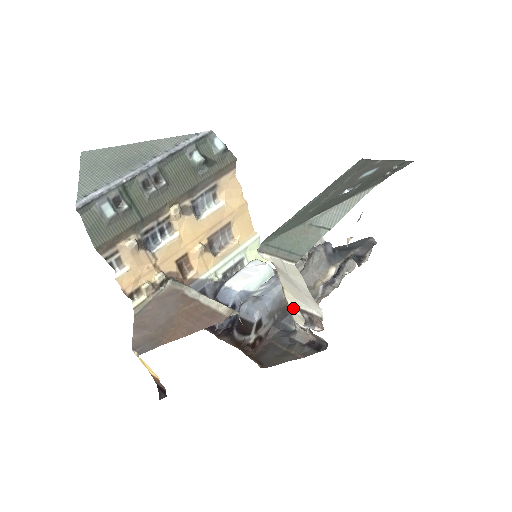
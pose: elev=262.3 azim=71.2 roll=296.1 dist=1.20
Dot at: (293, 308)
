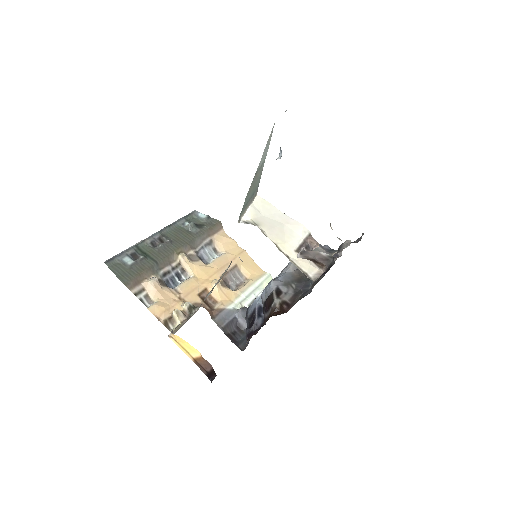
Dot at: (294, 257)
